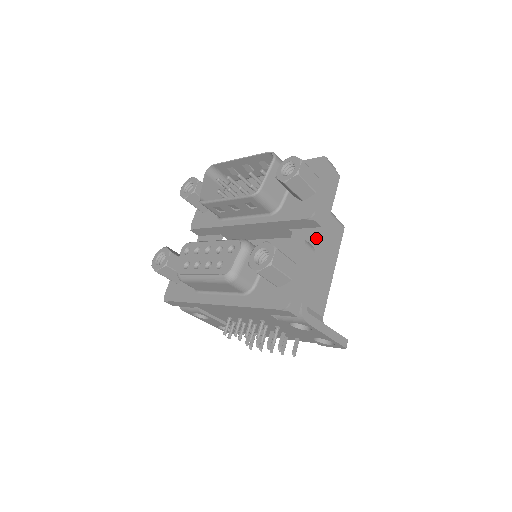
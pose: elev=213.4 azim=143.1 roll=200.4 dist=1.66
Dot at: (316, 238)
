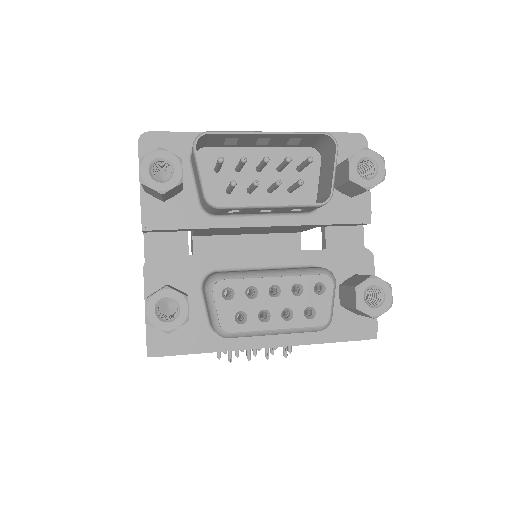
Dot at: (362, 240)
